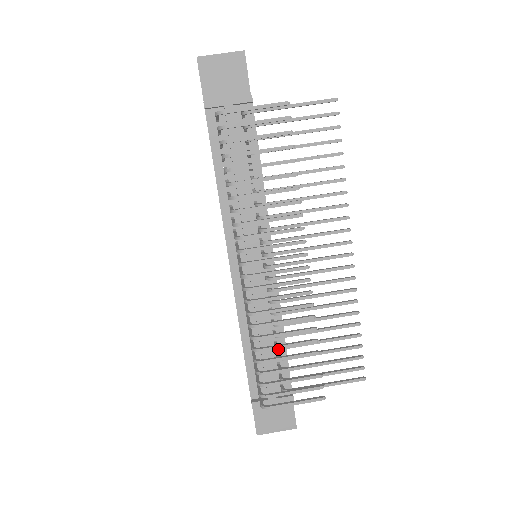
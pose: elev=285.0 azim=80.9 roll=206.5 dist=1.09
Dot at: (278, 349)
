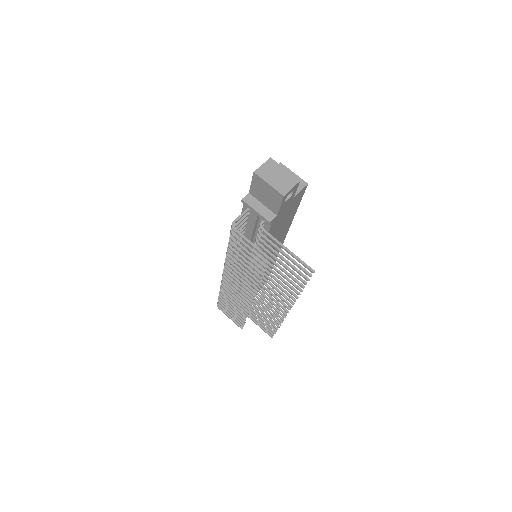
Dot at: occluded
